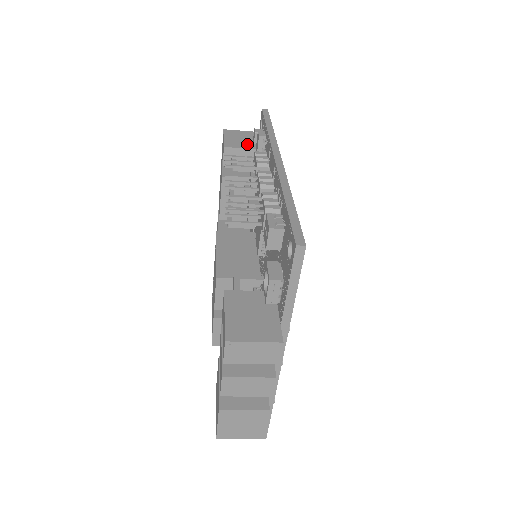
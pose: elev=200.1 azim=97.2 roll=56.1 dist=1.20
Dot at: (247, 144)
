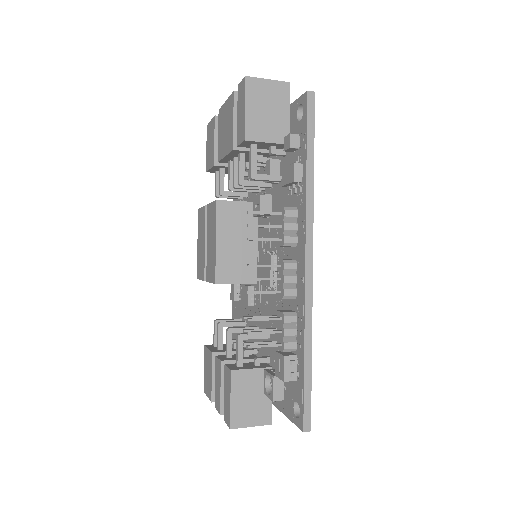
Dot at: (274, 129)
